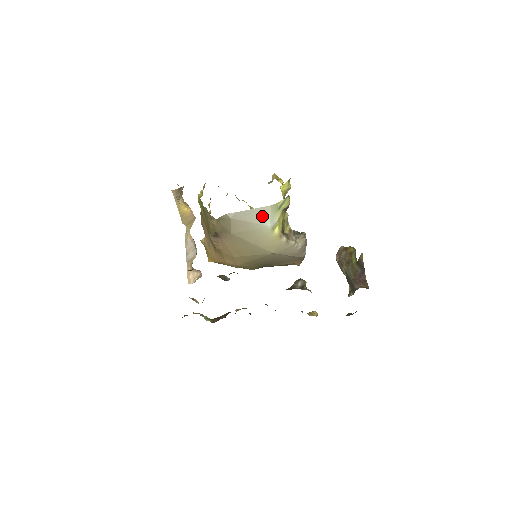
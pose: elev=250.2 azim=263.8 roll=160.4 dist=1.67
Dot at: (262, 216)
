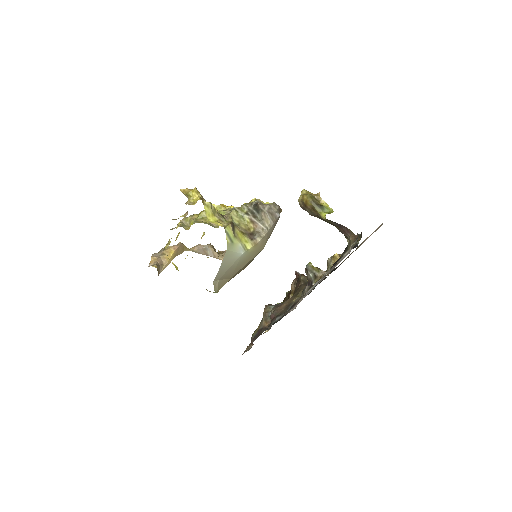
Dot at: (231, 258)
